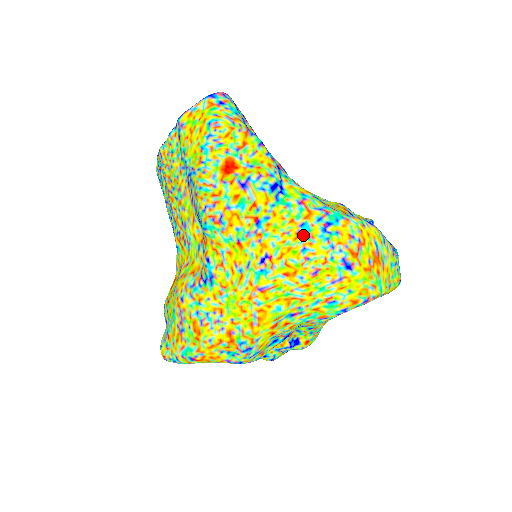
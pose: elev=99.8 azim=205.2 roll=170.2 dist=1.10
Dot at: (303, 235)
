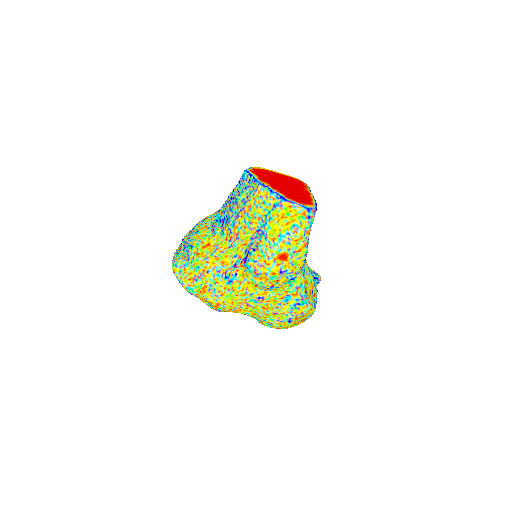
Dot at: (285, 299)
